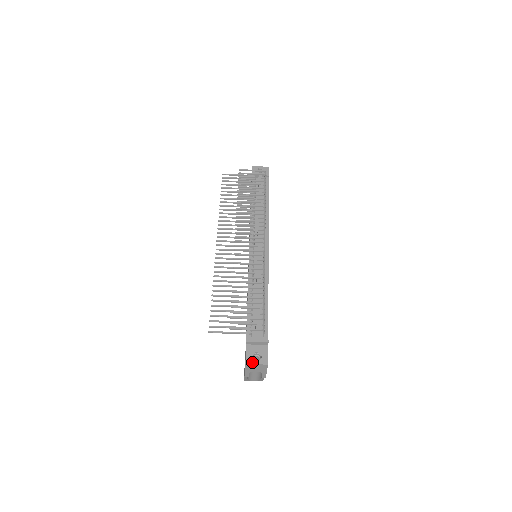
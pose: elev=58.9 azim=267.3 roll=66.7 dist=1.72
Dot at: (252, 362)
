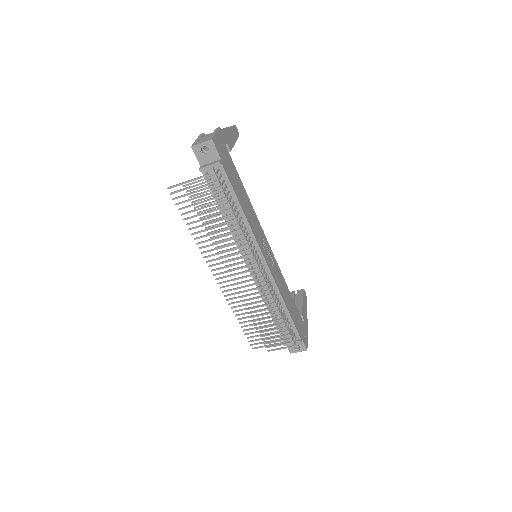
Dot at: (295, 352)
